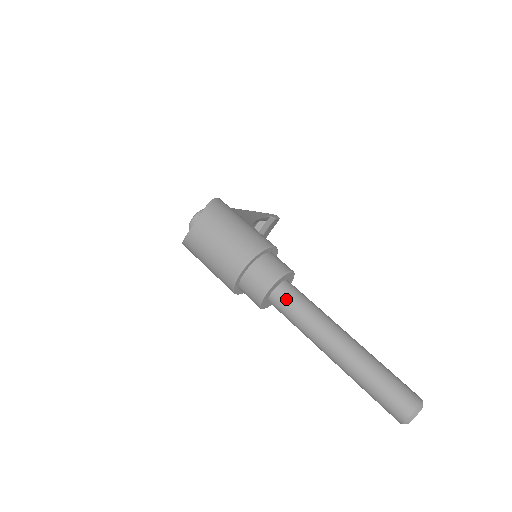
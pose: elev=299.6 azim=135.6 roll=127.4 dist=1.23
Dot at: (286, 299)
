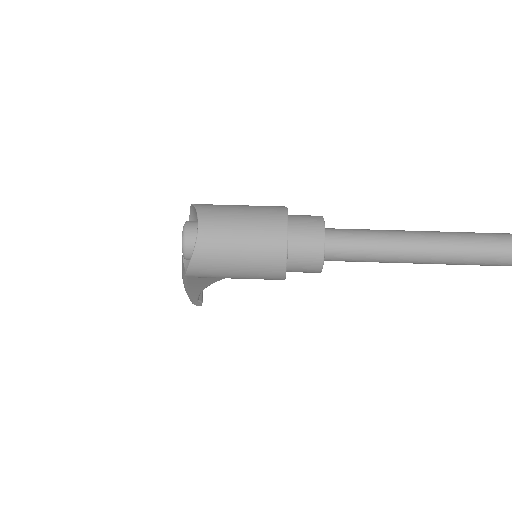
Dot at: (342, 236)
